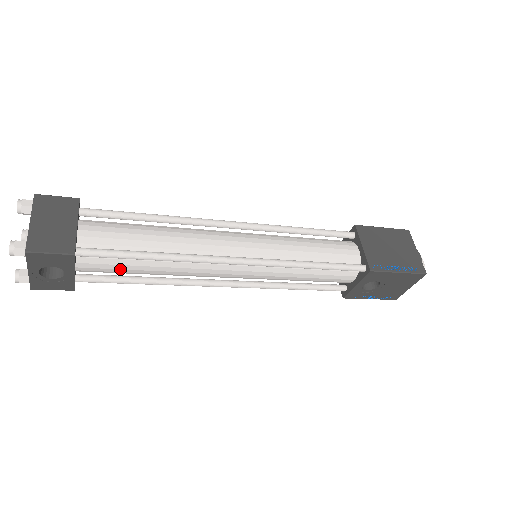
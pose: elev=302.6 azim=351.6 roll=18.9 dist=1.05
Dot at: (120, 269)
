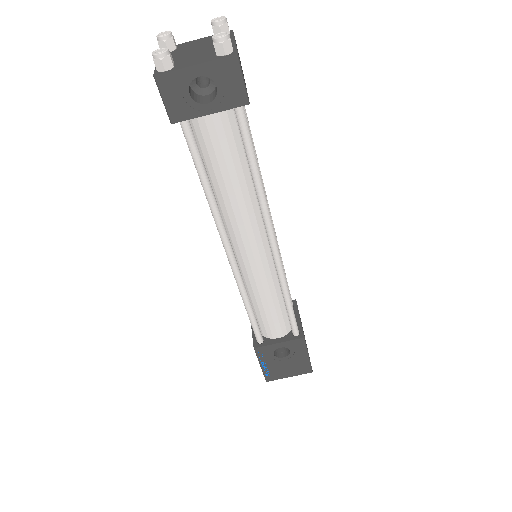
Dot at: (223, 154)
